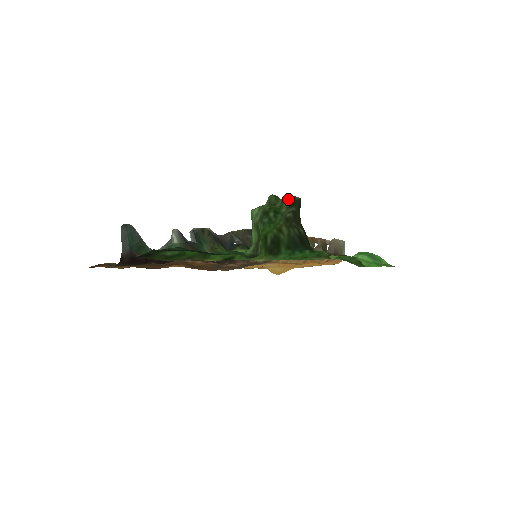
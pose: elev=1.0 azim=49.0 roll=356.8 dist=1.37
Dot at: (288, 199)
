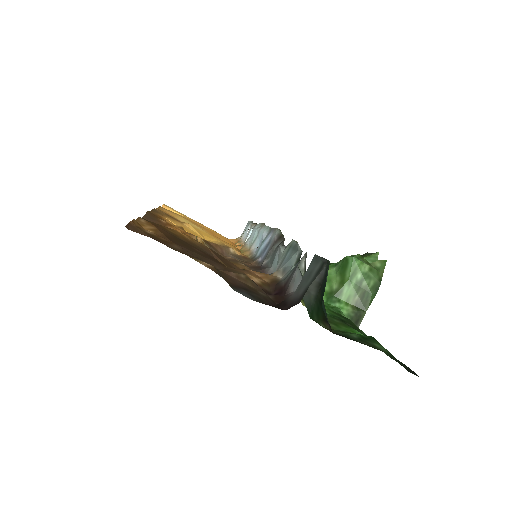
Dot at: (369, 254)
